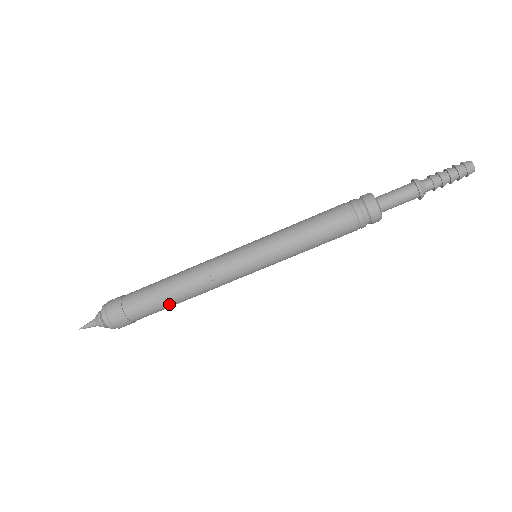
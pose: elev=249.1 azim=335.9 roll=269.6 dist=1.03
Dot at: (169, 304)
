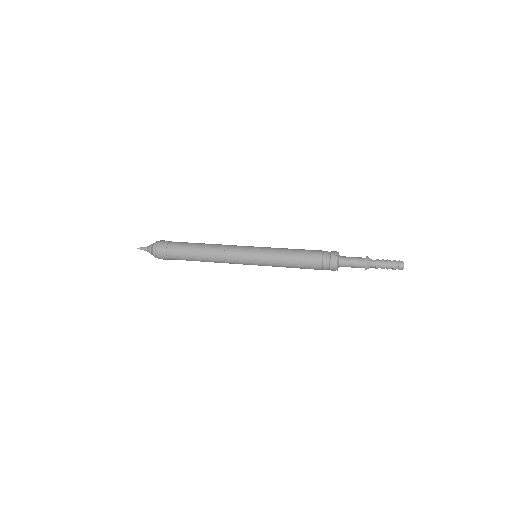
Dot at: (193, 259)
